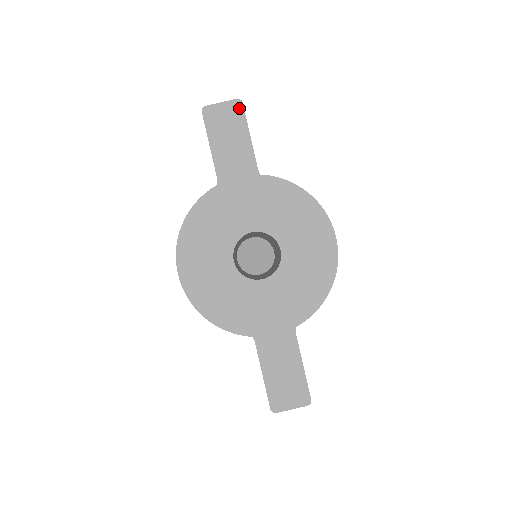
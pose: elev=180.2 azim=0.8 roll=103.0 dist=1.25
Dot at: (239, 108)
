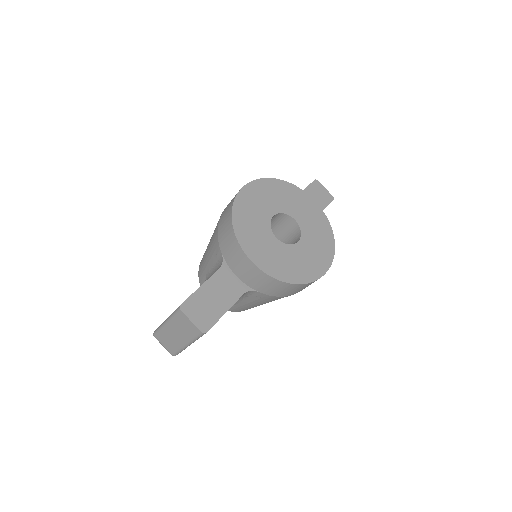
Dot at: (330, 199)
